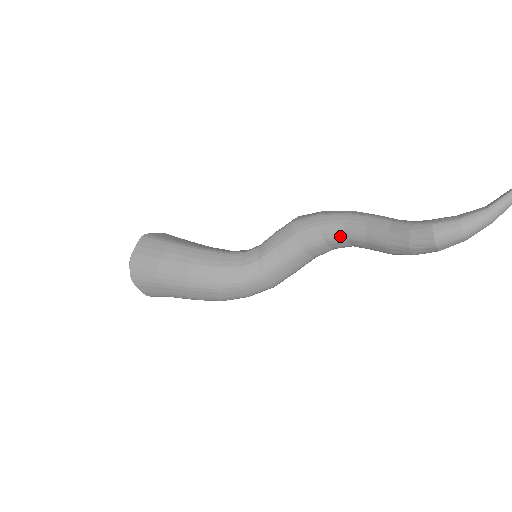
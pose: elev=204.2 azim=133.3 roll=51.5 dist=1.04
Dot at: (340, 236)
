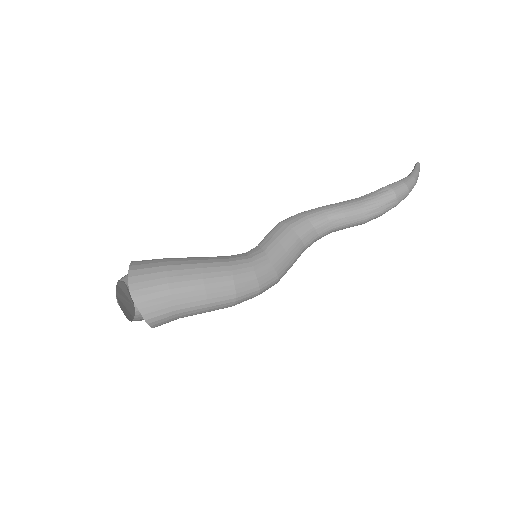
Dot at: (324, 219)
